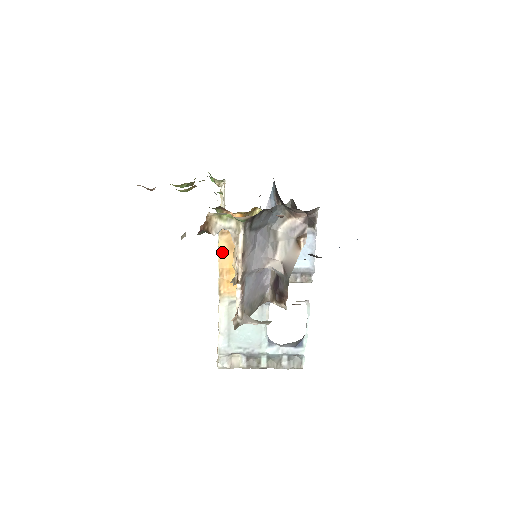
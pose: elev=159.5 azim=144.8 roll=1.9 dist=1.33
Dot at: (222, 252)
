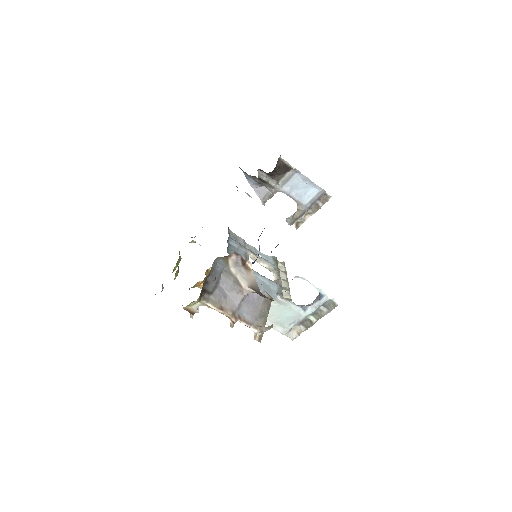
Dot at: occluded
